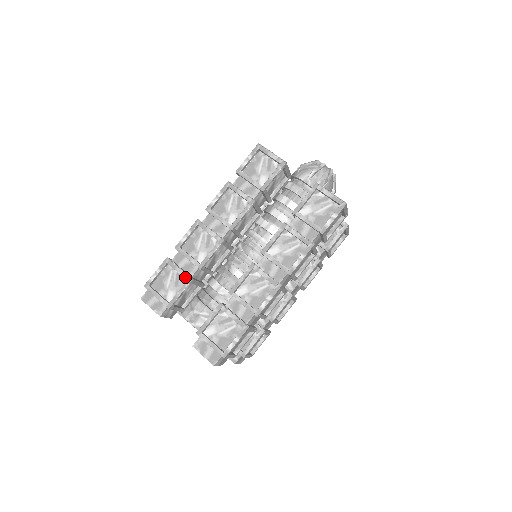
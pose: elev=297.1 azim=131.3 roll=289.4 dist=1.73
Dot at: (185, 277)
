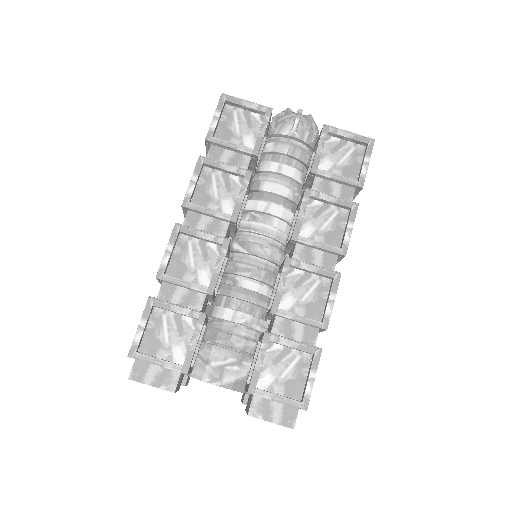
Dot at: (193, 315)
